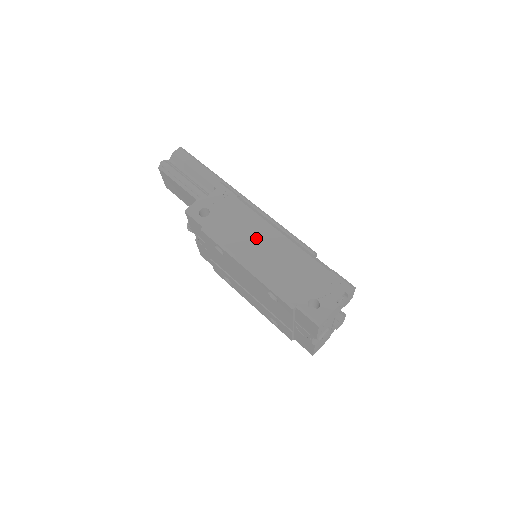
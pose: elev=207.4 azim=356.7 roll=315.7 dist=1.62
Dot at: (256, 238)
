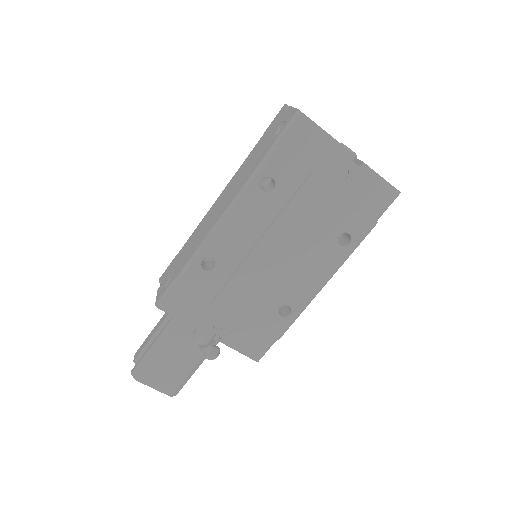
Dot at: (210, 218)
